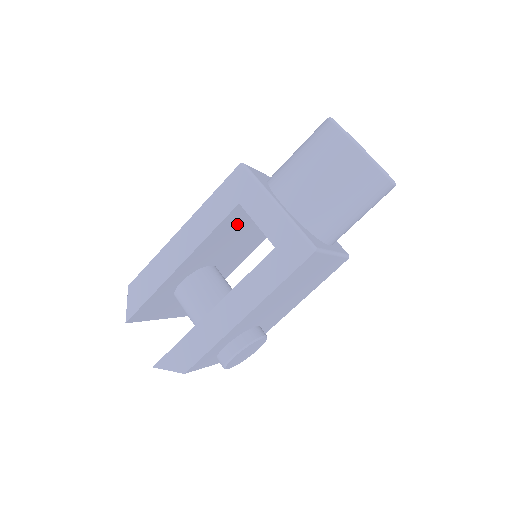
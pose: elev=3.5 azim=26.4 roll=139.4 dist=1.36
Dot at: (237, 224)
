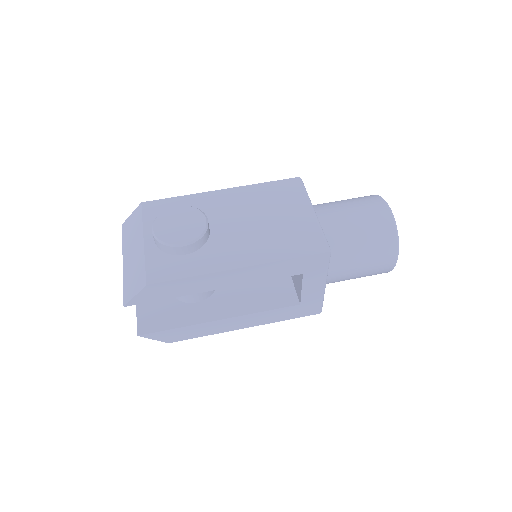
Dot at: occluded
